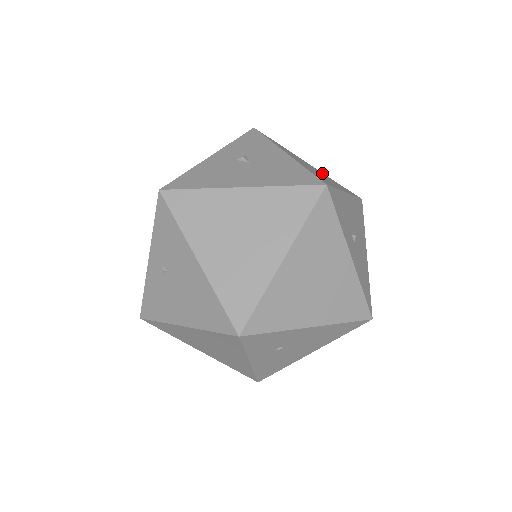
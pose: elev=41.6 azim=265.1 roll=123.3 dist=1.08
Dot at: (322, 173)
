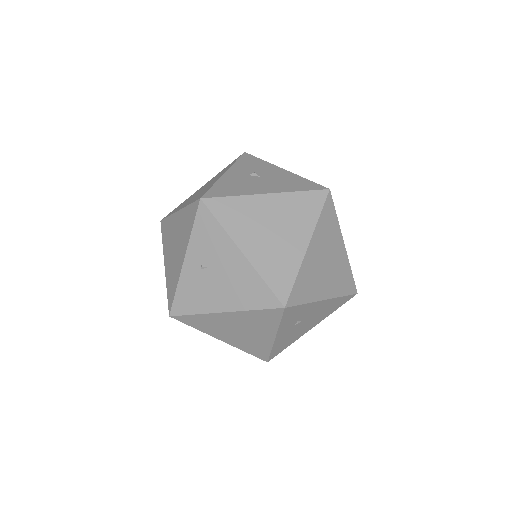
Dot at: occluded
